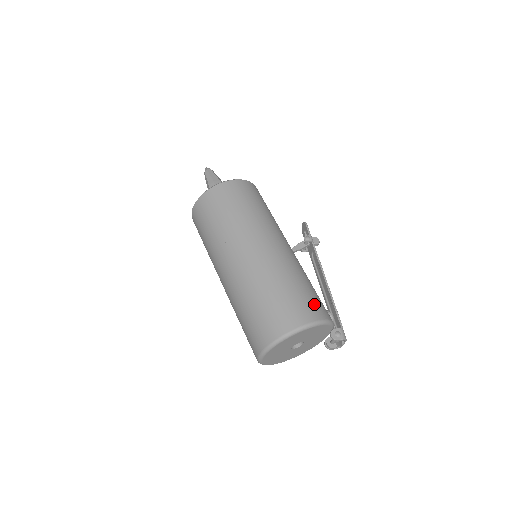
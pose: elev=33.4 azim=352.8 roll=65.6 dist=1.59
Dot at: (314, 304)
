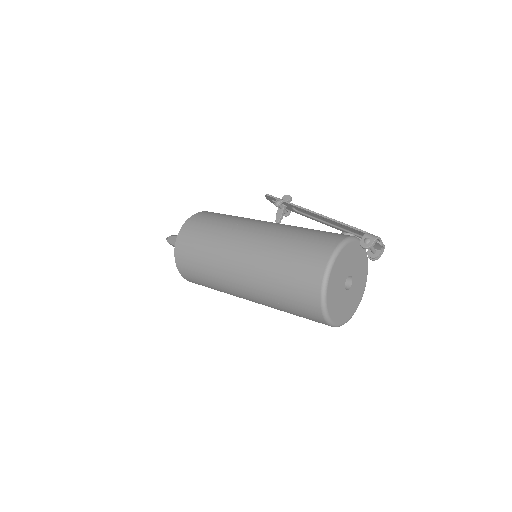
Dot at: (322, 239)
